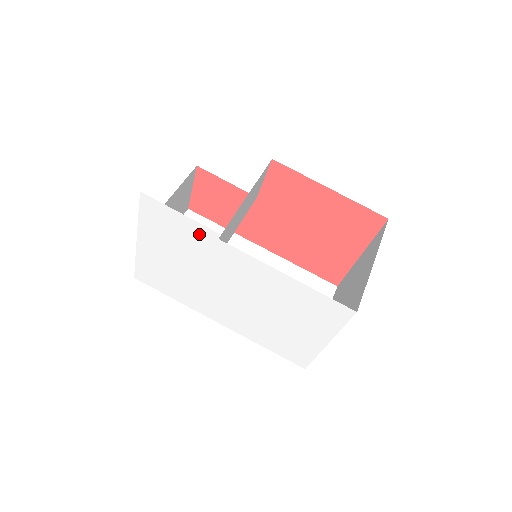
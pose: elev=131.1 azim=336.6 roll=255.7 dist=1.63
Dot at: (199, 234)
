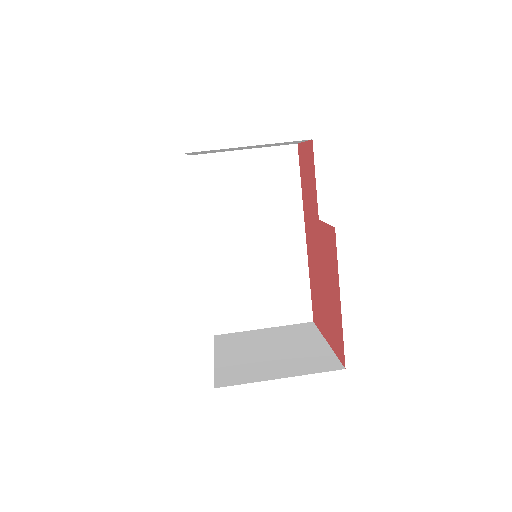
Dot at: occluded
